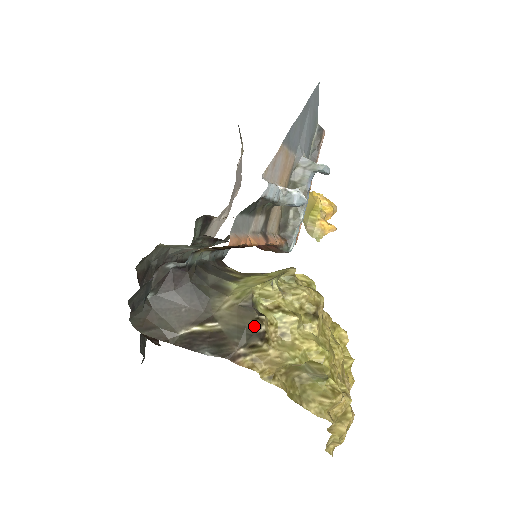
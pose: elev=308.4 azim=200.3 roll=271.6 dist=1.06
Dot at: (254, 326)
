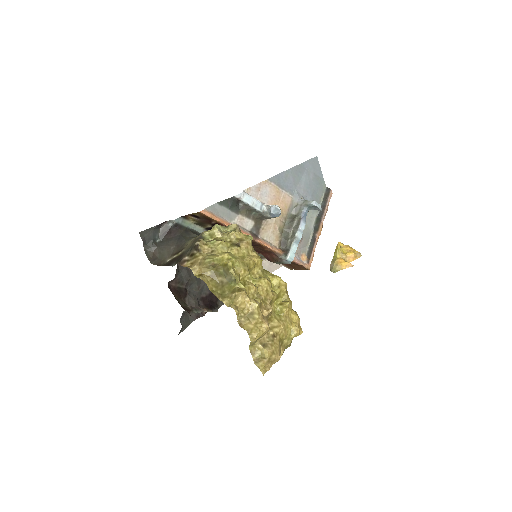
Dot at: (194, 243)
